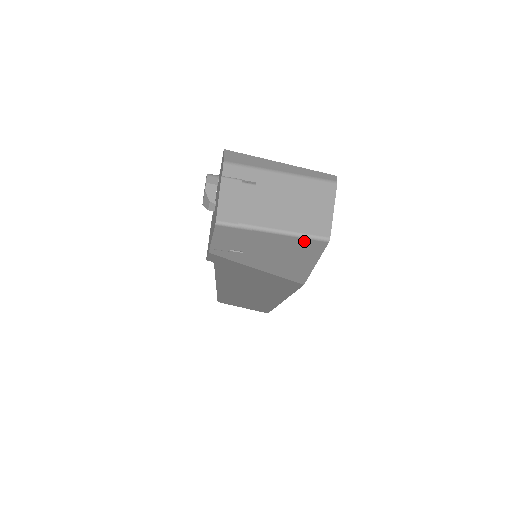
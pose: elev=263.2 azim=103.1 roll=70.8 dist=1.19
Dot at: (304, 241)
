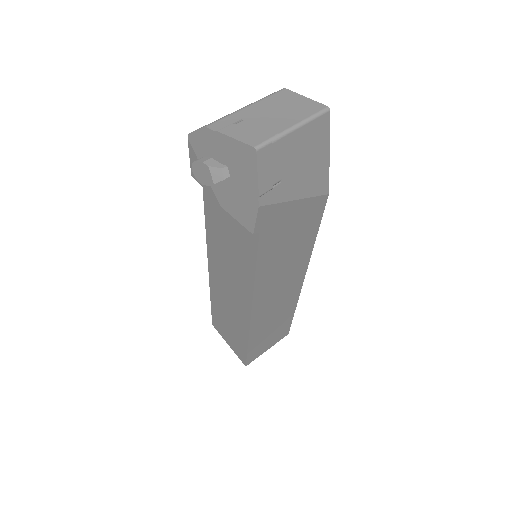
Dot at: (316, 123)
